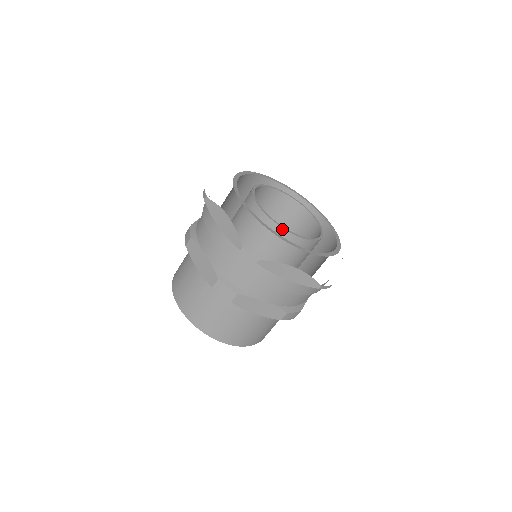
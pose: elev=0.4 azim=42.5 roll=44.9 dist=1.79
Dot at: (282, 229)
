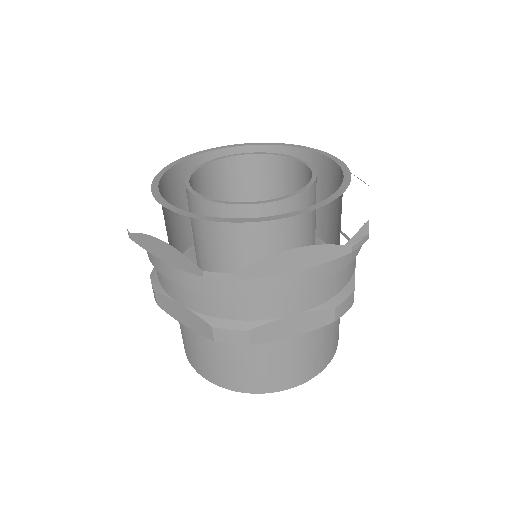
Dot at: (190, 193)
